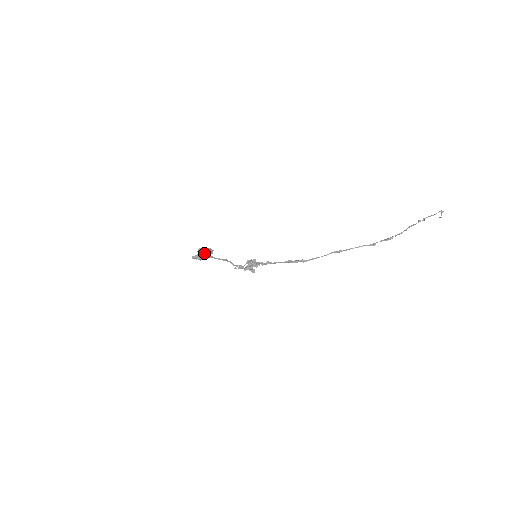
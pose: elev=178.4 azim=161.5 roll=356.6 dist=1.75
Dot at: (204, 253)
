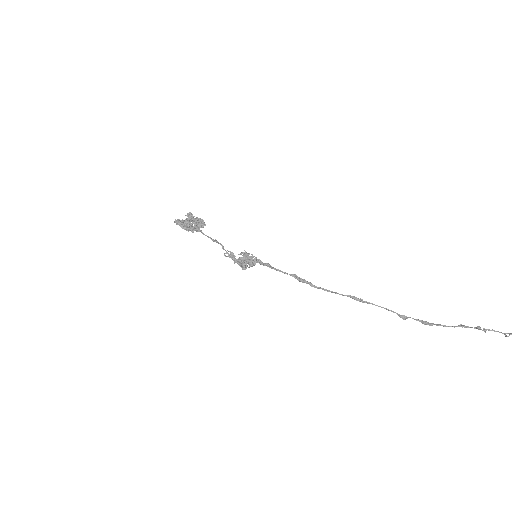
Dot at: (192, 224)
